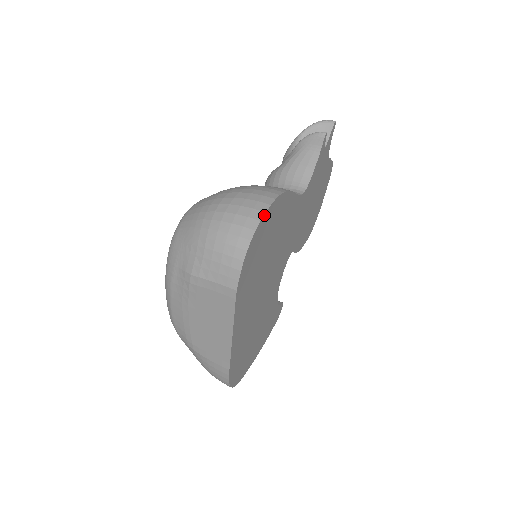
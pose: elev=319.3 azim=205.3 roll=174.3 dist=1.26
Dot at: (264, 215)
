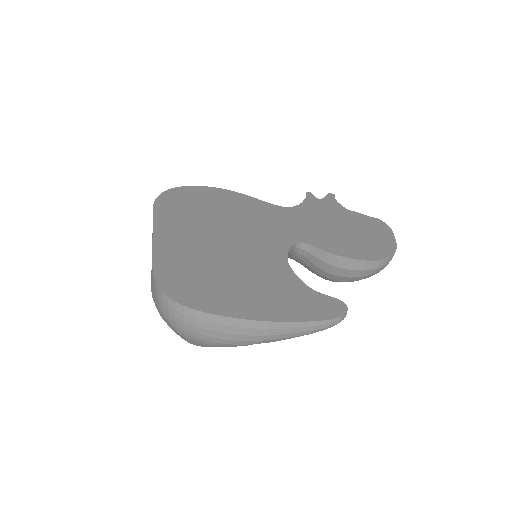
Dot at: (190, 187)
